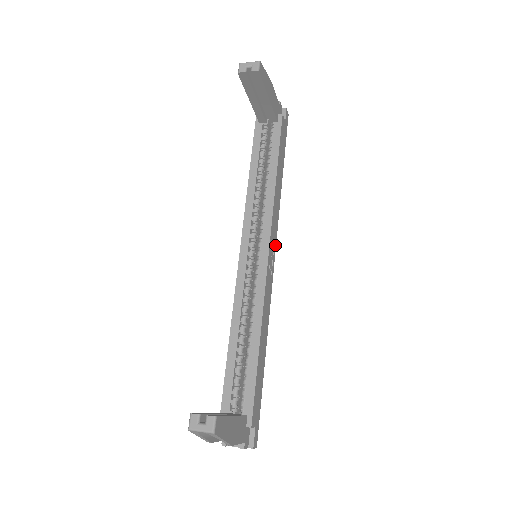
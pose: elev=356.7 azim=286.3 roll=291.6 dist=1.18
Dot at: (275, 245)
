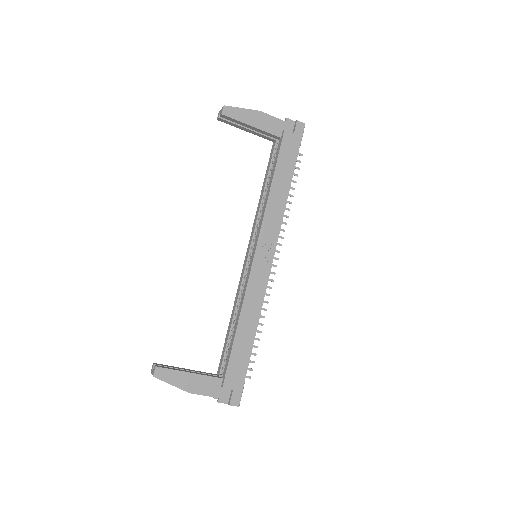
Dot at: (274, 245)
